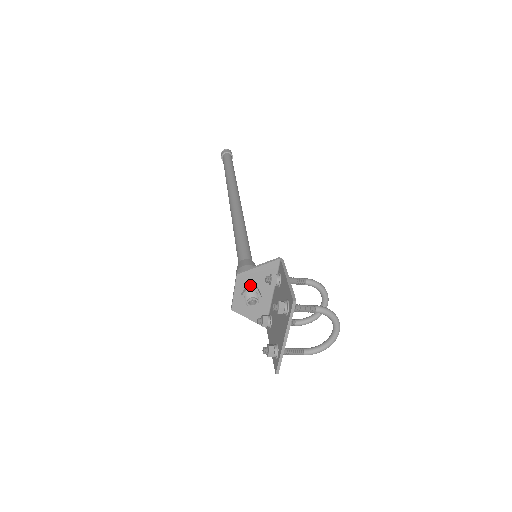
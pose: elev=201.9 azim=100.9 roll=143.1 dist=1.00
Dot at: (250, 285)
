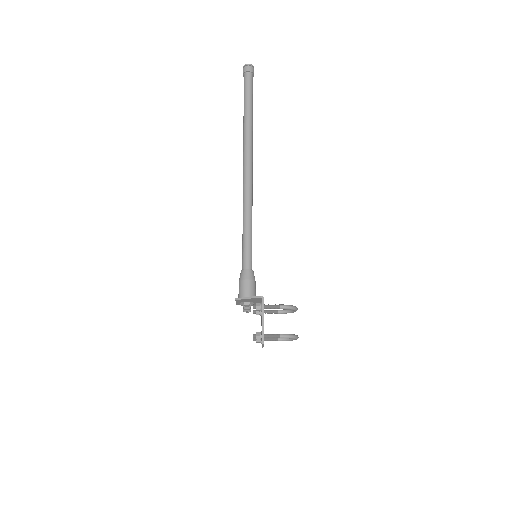
Dot at: (245, 301)
